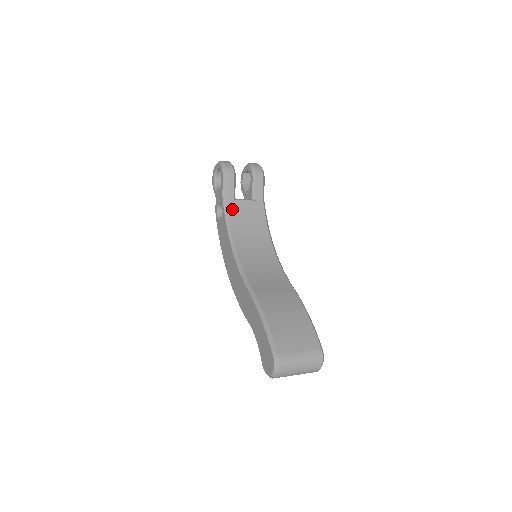
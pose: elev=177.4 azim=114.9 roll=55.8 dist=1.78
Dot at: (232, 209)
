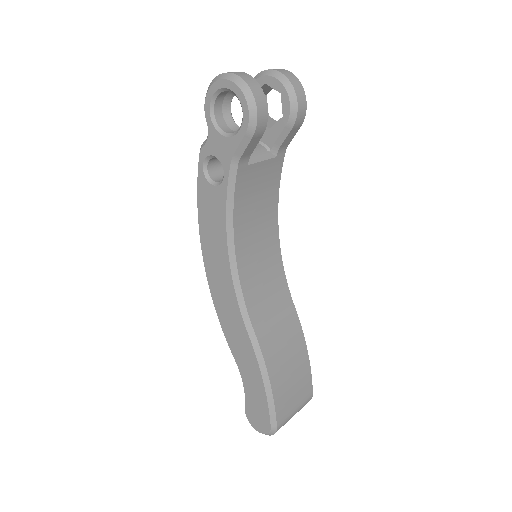
Dot at: (241, 183)
